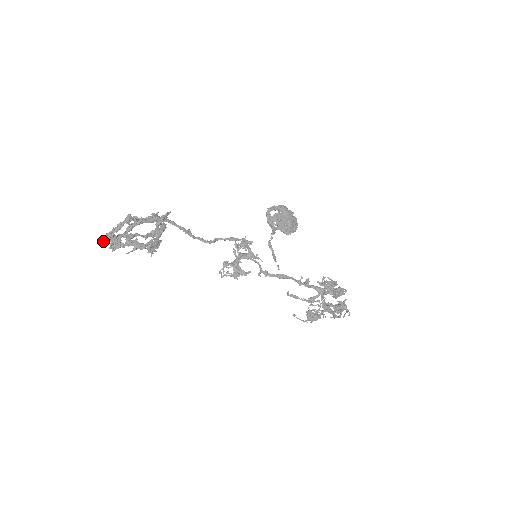
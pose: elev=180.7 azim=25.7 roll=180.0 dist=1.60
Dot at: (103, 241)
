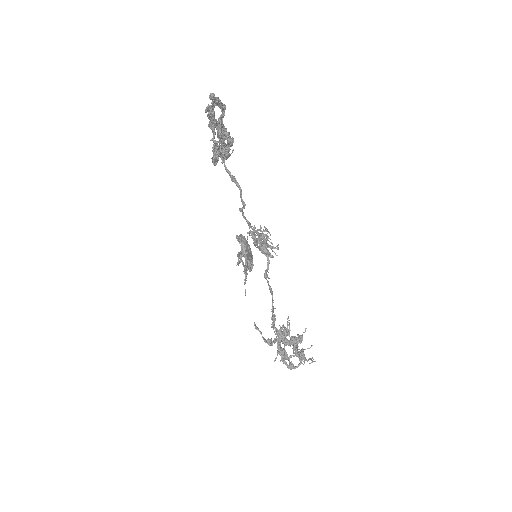
Dot at: (210, 95)
